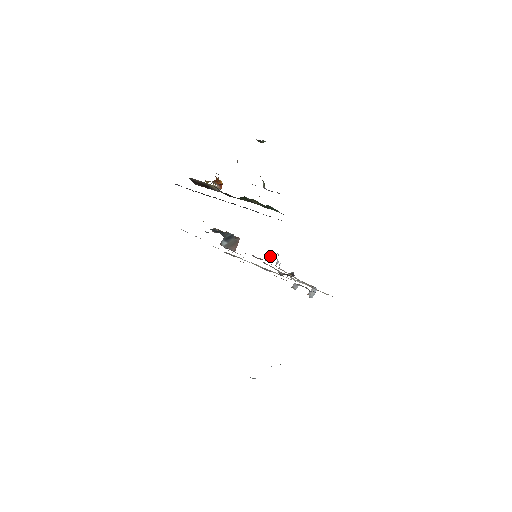
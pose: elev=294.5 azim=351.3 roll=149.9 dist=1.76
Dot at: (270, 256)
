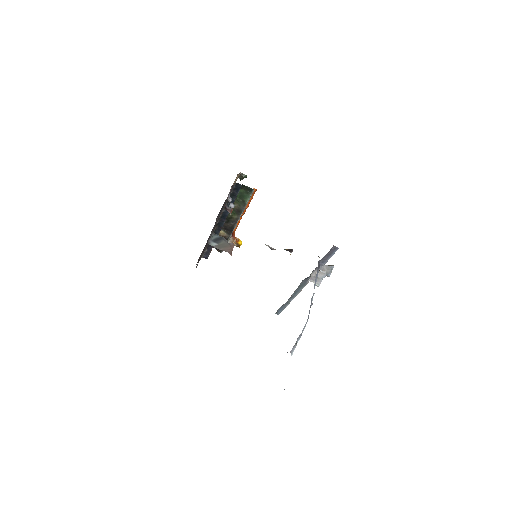
Dot at: (230, 209)
